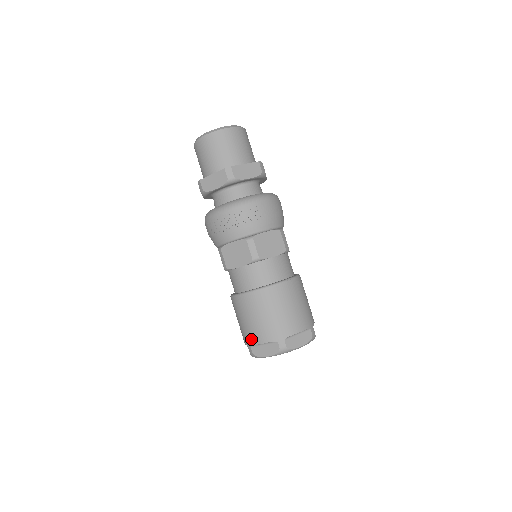
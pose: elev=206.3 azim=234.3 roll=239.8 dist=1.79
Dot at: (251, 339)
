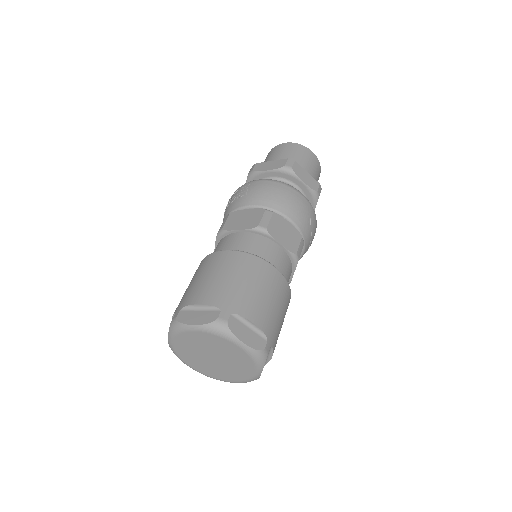
Dot at: occluded
